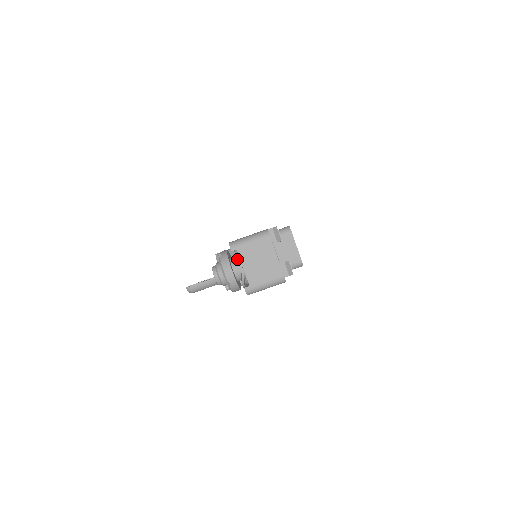
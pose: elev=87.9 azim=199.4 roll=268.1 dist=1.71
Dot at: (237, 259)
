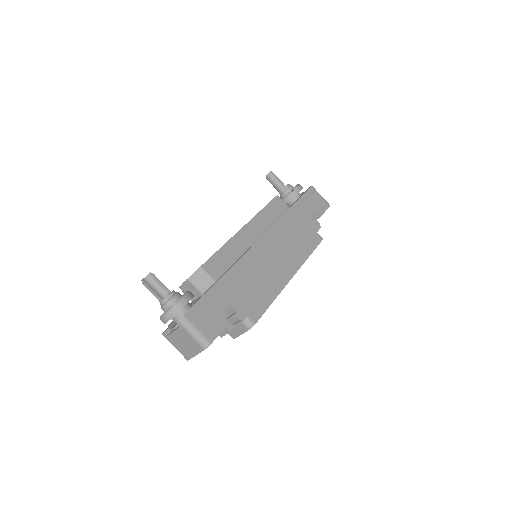
Dot at: occluded
